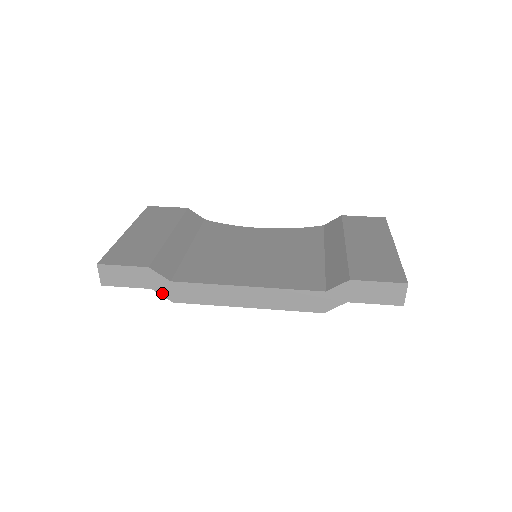
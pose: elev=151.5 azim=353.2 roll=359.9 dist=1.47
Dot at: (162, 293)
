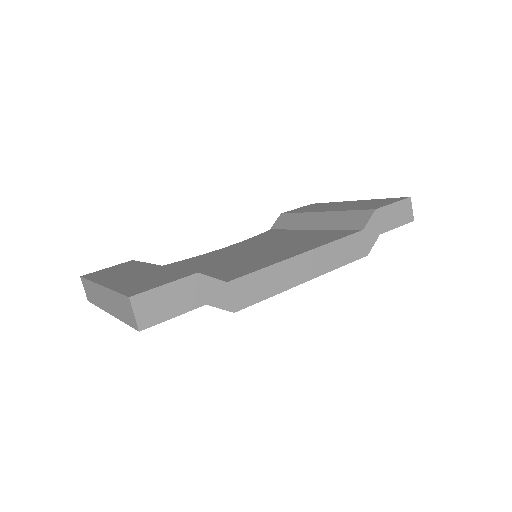
Dot at: (219, 305)
